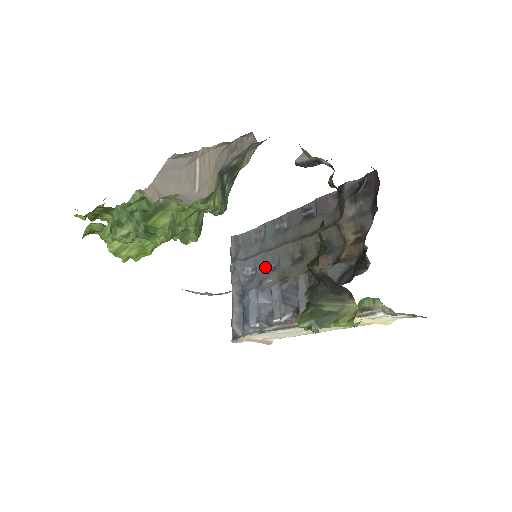
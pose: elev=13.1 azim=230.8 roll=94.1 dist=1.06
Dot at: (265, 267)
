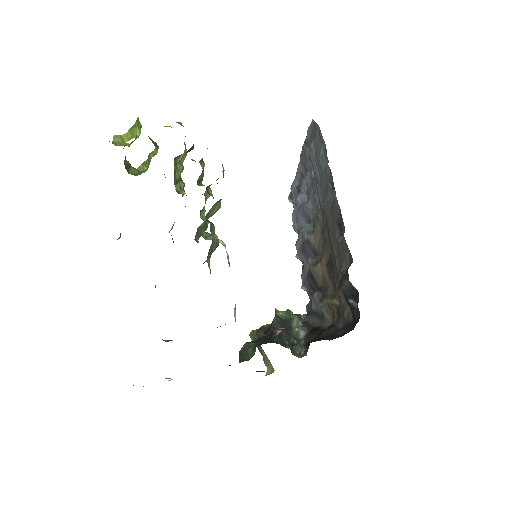
Dot at: (314, 195)
